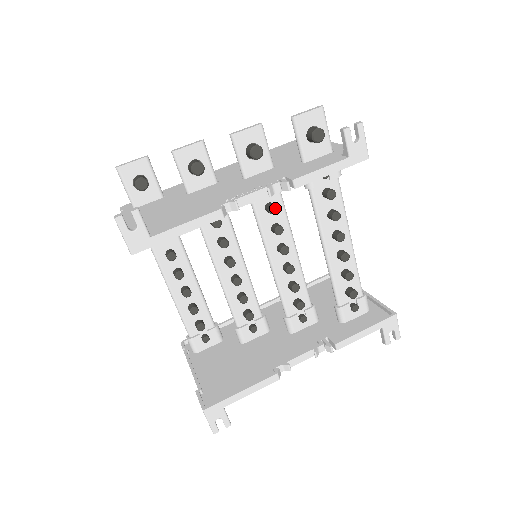
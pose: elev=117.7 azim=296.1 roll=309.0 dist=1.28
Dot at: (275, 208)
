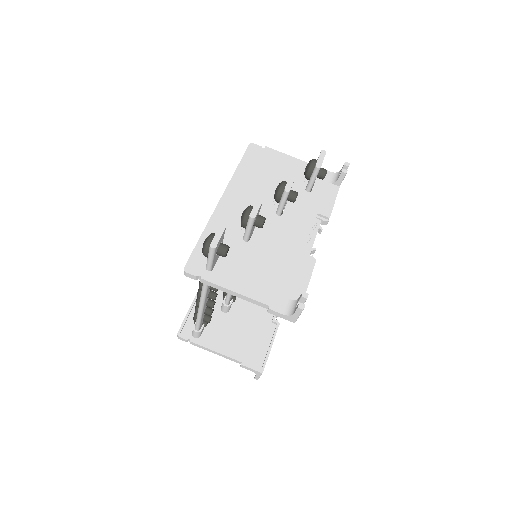
Dot at: occluded
